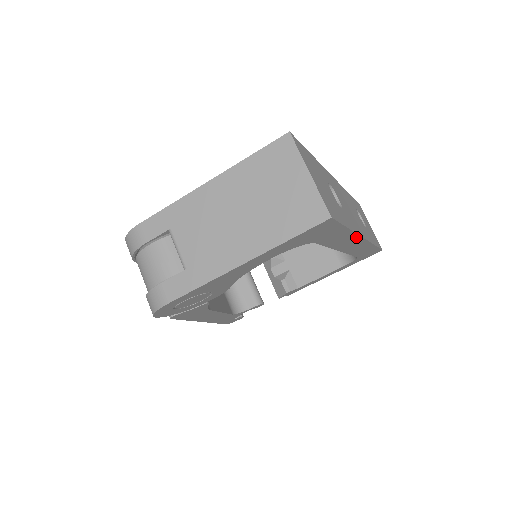
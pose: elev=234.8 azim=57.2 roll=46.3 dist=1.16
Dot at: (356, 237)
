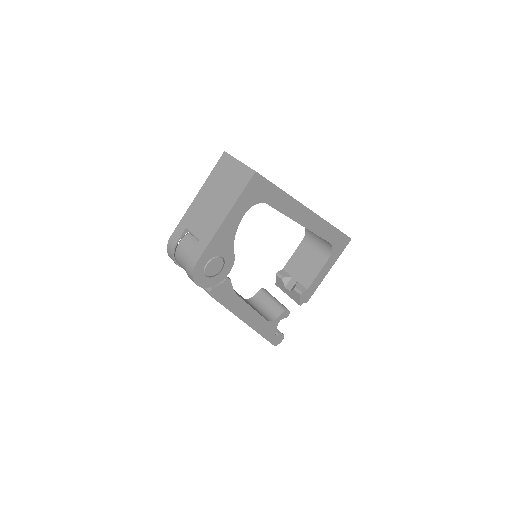
Dot at: (300, 205)
